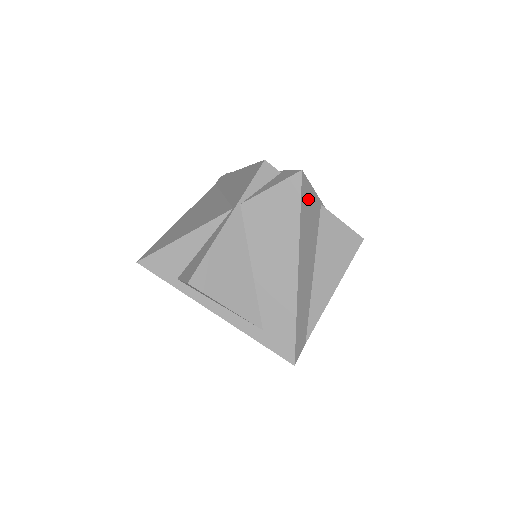
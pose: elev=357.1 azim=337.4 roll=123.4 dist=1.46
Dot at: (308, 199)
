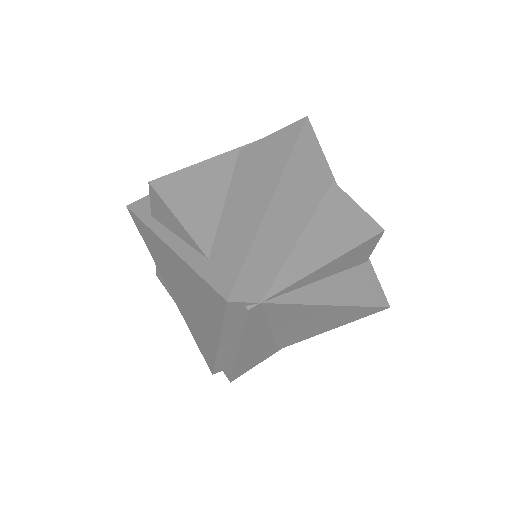
Dot at: (311, 151)
